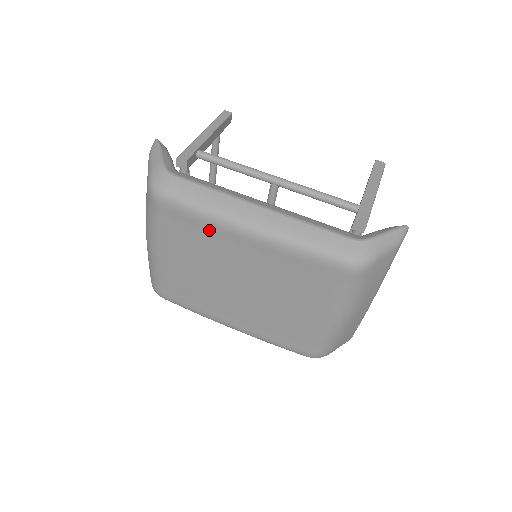
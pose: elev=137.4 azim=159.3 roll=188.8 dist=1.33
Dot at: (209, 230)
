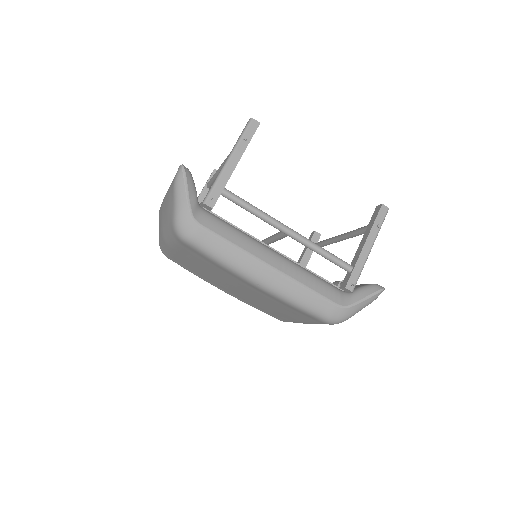
Dot at: (224, 270)
